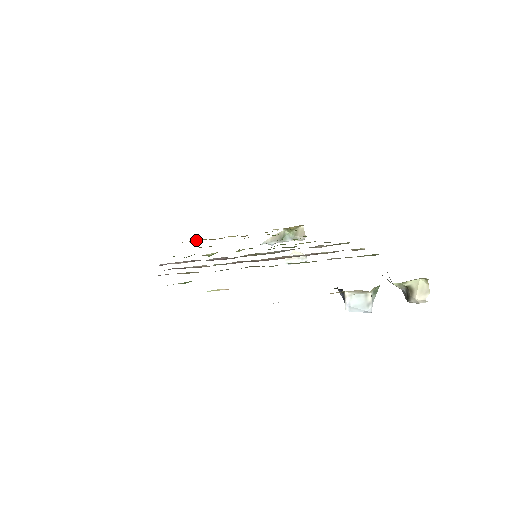
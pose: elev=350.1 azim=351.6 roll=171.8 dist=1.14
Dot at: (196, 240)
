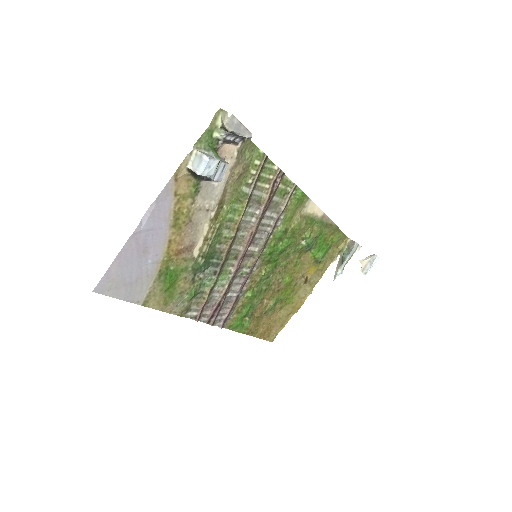
Dot at: (288, 320)
